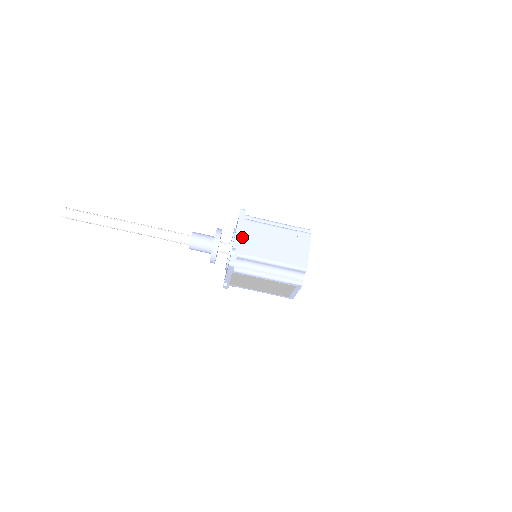
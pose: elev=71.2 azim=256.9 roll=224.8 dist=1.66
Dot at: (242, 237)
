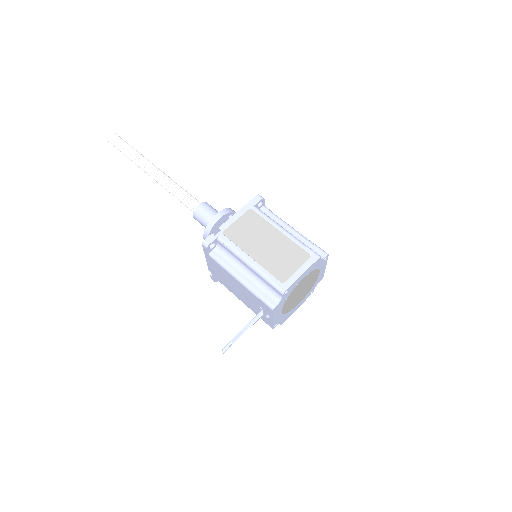
Dot at: occluded
